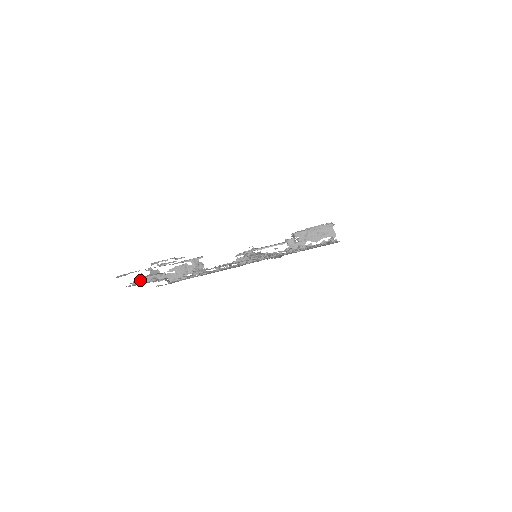
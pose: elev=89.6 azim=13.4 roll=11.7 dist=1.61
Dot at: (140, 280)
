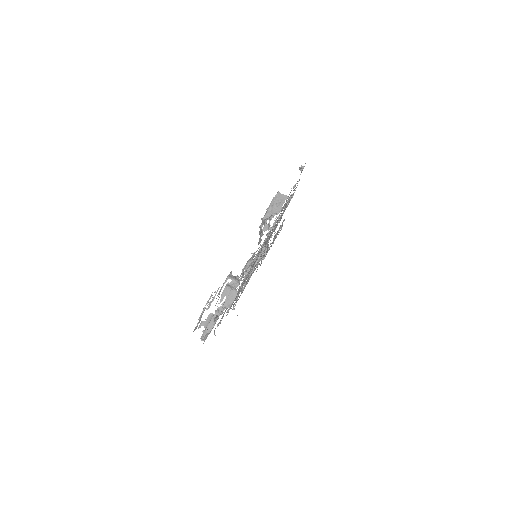
Dot at: (205, 333)
